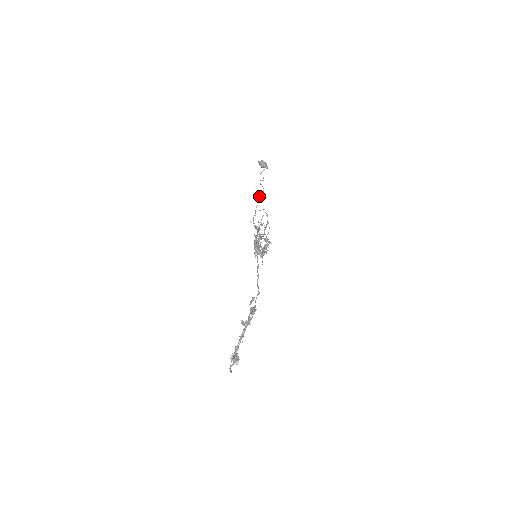
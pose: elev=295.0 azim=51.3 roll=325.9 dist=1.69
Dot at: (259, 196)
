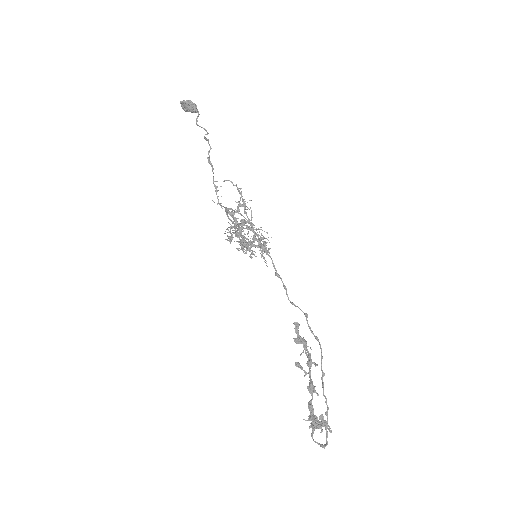
Dot at: (208, 159)
